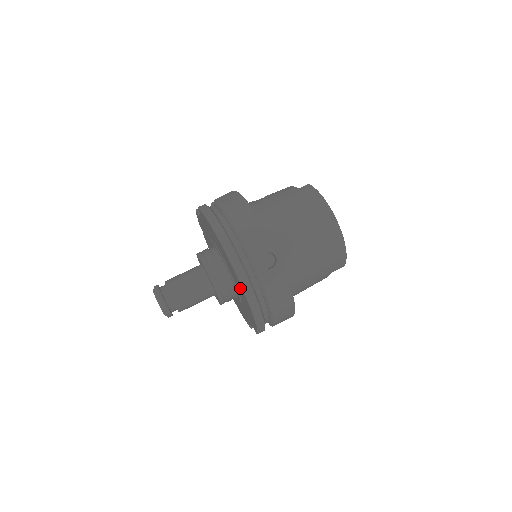
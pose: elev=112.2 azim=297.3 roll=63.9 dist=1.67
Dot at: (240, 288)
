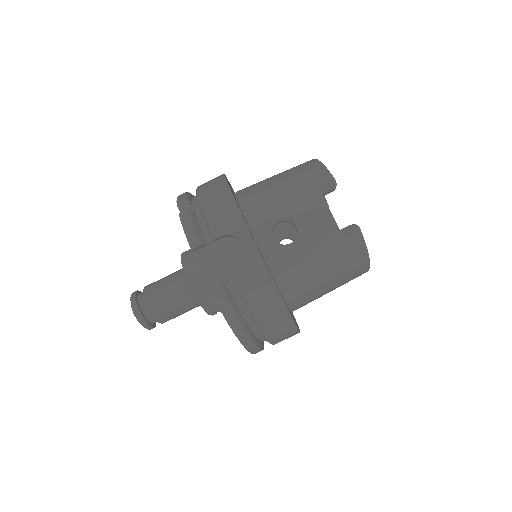
Dot at: occluded
